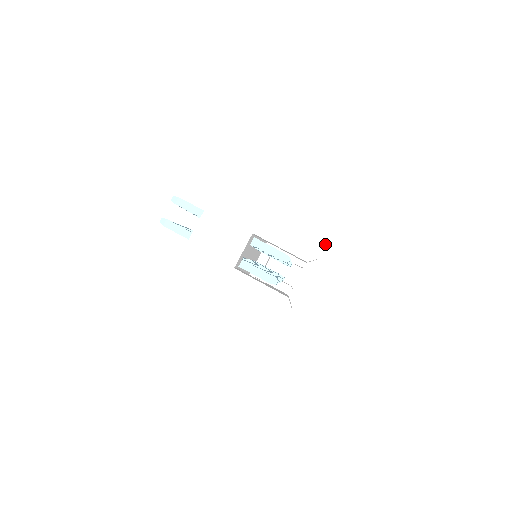
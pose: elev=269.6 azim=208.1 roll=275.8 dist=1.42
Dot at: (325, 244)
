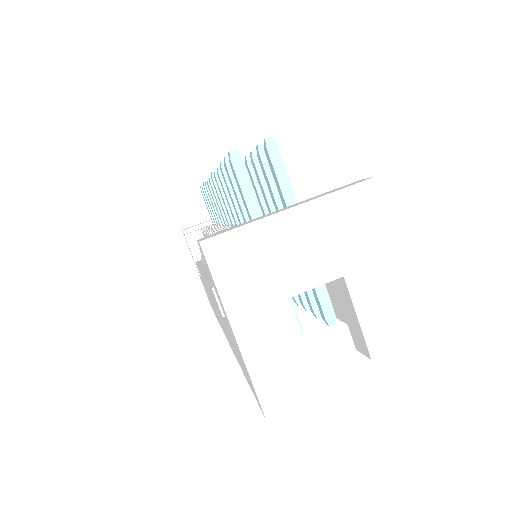
Dot at: (405, 356)
